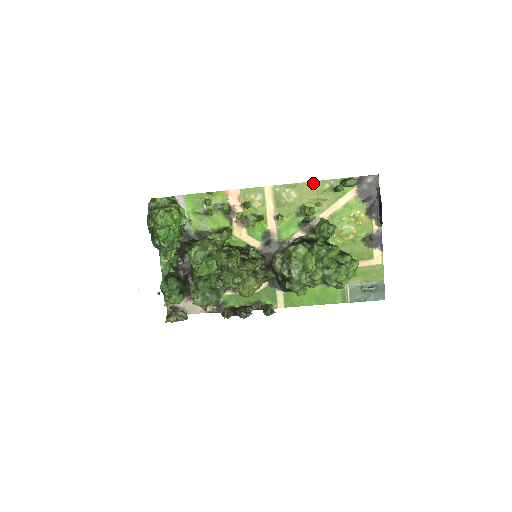
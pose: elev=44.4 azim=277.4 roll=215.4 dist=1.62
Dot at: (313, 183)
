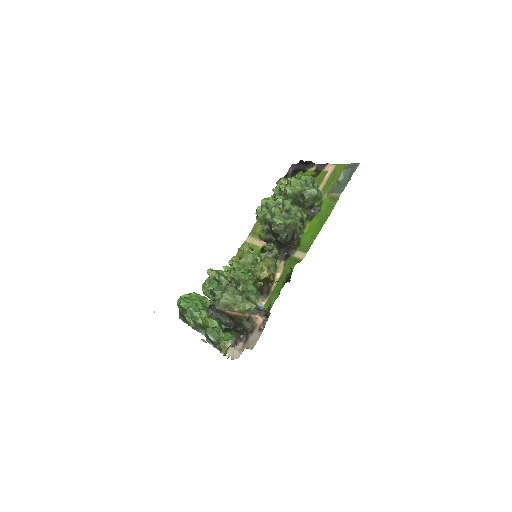
Dot at: occluded
